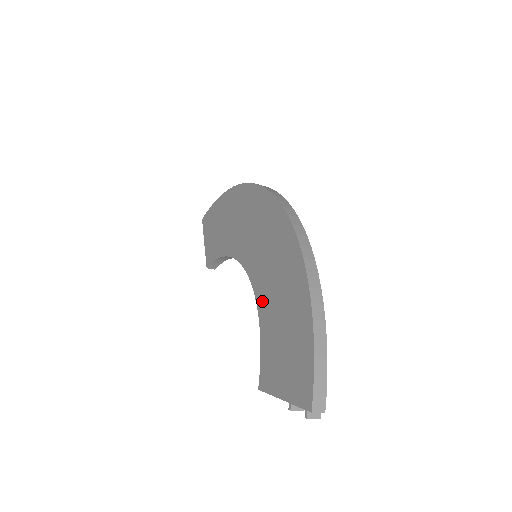
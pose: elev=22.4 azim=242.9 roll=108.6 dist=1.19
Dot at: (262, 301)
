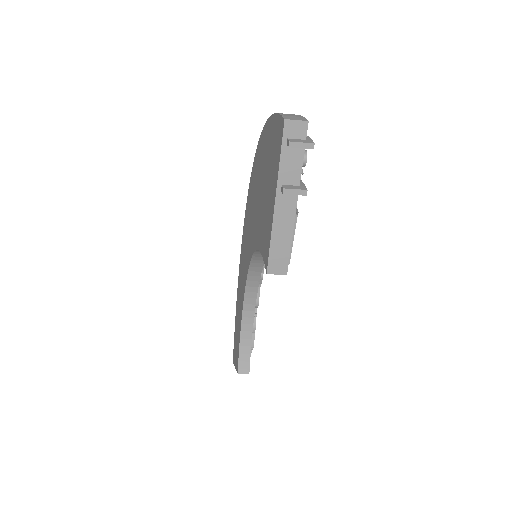
Dot at: (255, 235)
